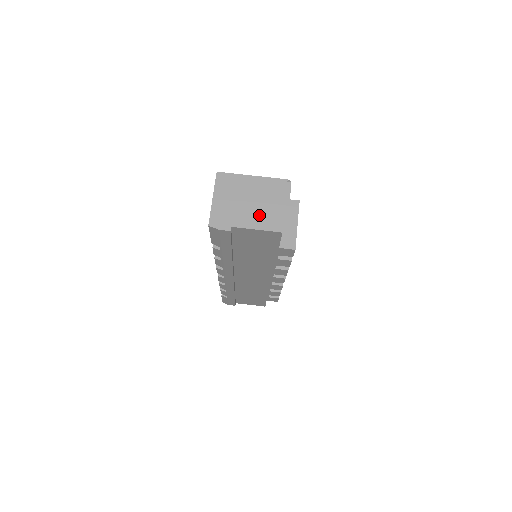
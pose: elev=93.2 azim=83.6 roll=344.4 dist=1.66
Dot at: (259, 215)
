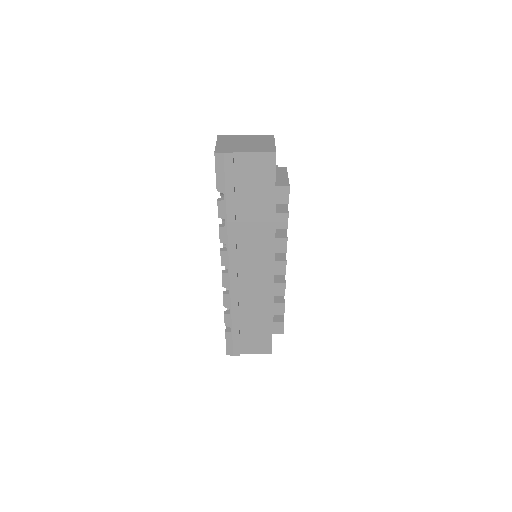
Dot at: (255, 147)
